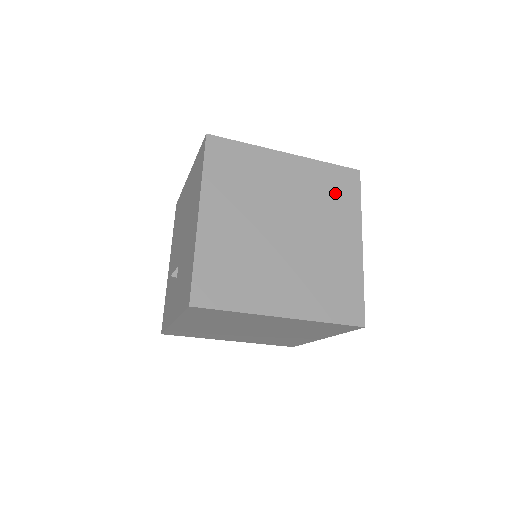
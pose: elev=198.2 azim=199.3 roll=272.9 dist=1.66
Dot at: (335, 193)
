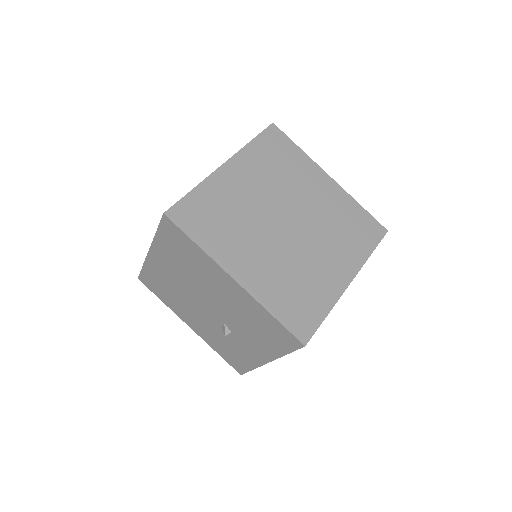
Dot at: (280, 159)
